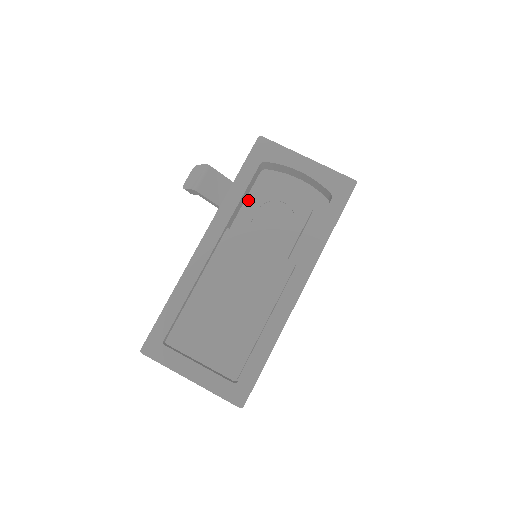
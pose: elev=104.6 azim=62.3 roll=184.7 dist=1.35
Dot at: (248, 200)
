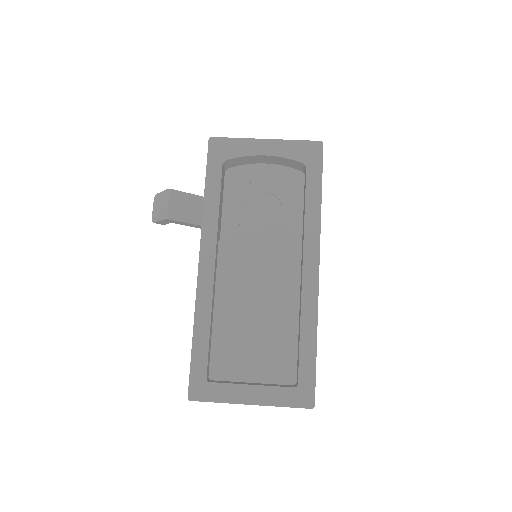
Dot at: (225, 205)
